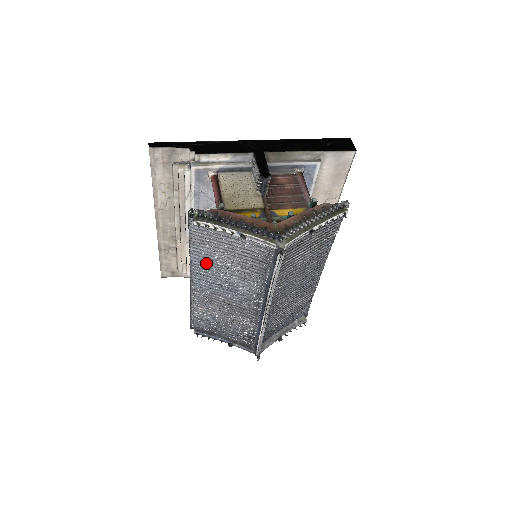
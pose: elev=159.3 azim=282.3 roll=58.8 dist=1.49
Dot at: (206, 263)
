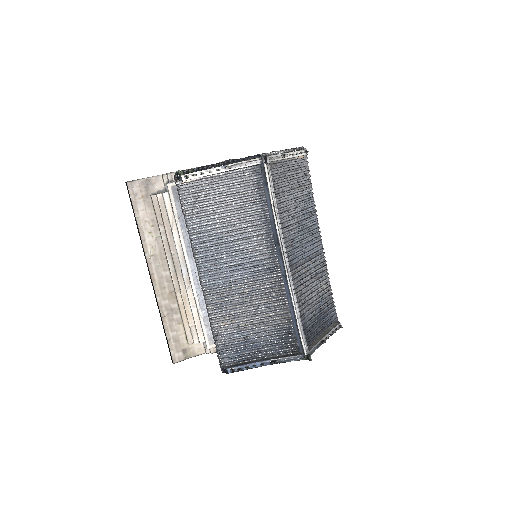
Dot at: (208, 240)
